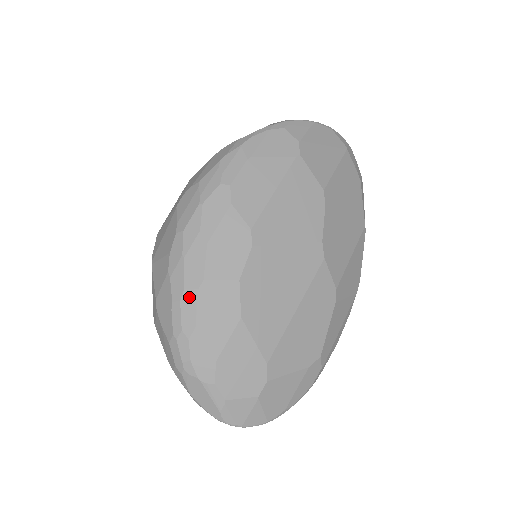
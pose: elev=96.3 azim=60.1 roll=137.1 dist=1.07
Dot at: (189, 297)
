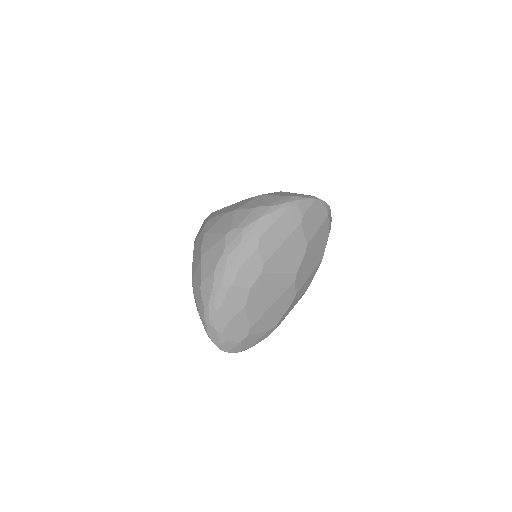
Dot at: (222, 291)
